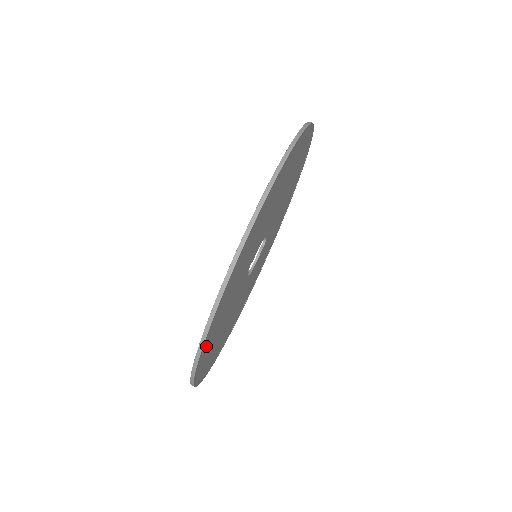
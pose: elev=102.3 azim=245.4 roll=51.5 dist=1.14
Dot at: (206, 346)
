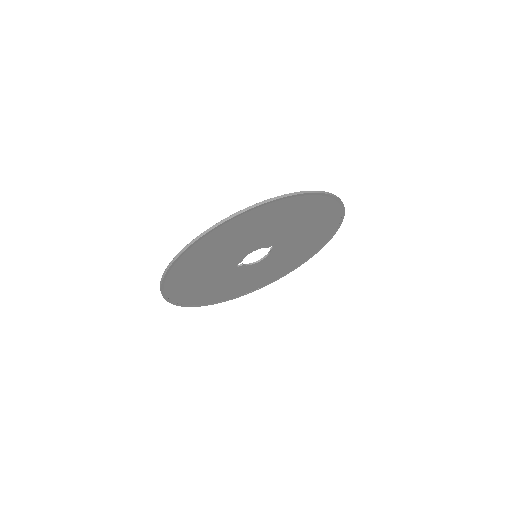
Dot at: (186, 300)
